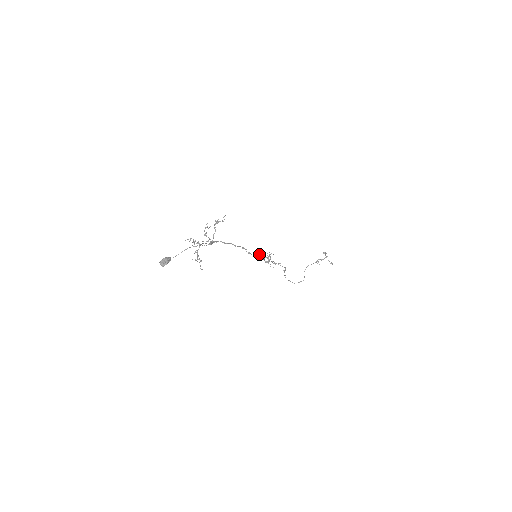
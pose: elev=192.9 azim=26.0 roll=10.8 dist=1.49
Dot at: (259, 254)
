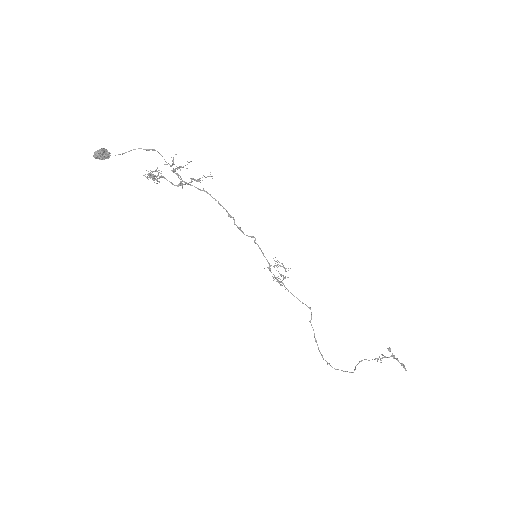
Dot at: (259, 248)
